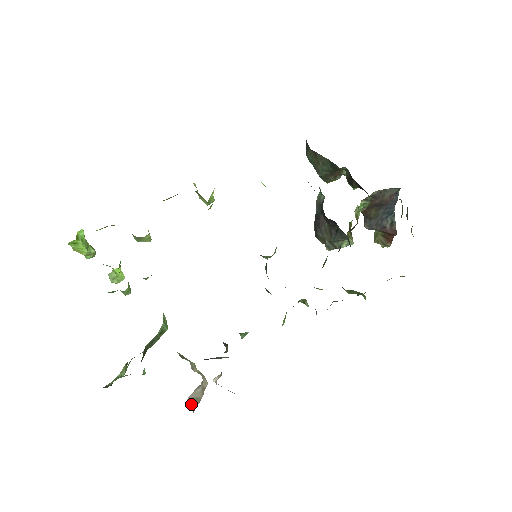
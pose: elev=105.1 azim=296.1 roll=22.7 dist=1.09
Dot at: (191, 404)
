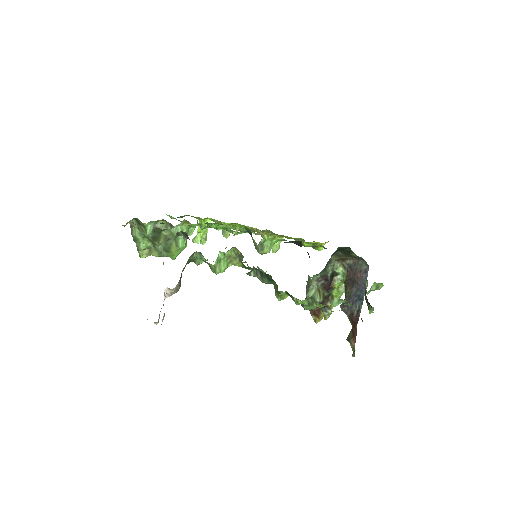
Dot at: occluded
